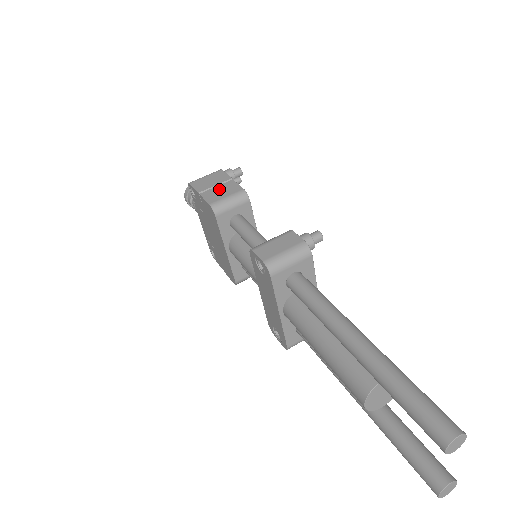
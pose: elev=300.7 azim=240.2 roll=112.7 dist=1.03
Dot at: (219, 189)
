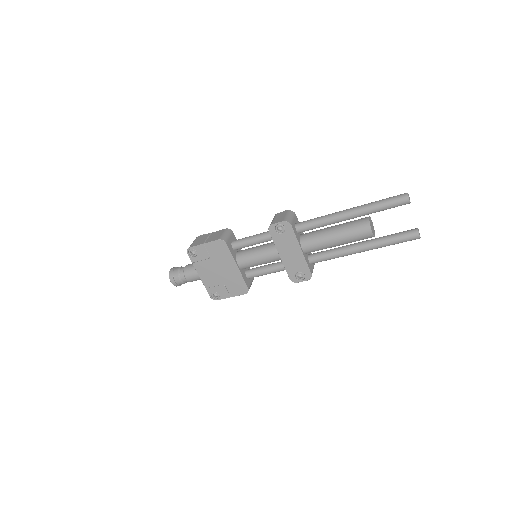
Dot at: (212, 236)
